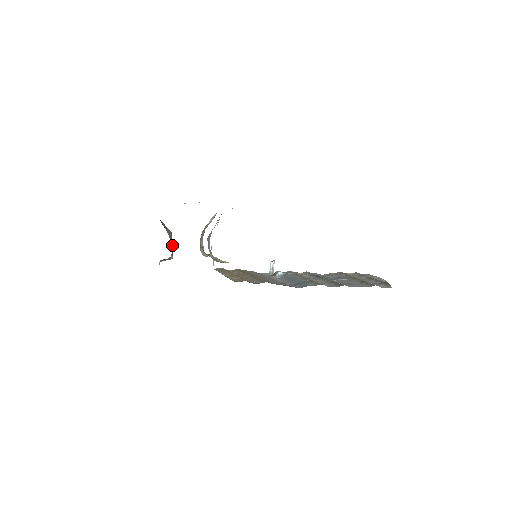
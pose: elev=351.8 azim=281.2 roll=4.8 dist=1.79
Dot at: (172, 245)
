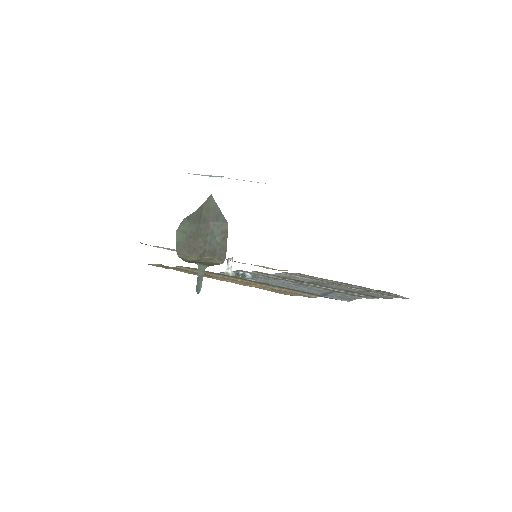
Dot at: (219, 241)
